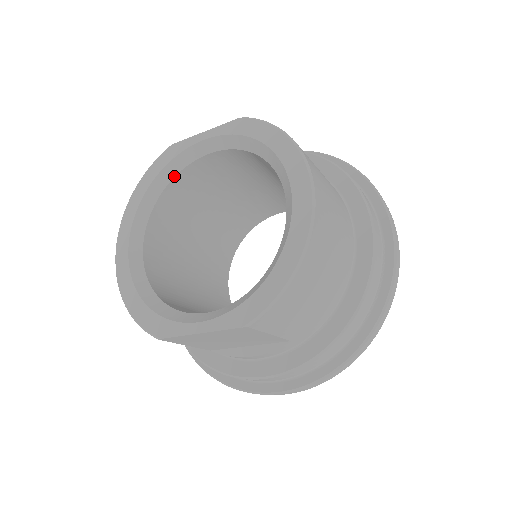
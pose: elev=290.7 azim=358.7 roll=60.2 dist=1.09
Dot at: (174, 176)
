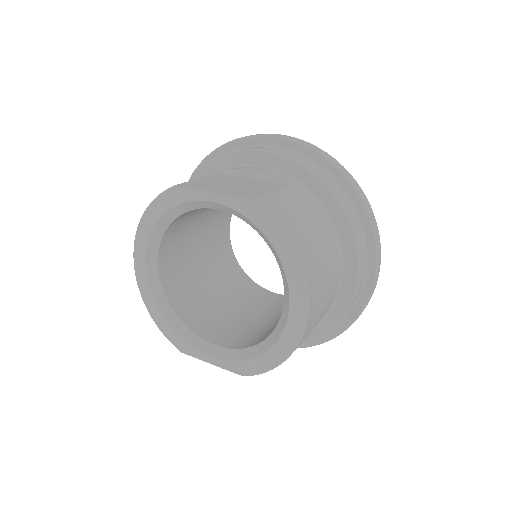
Dot at: (182, 213)
